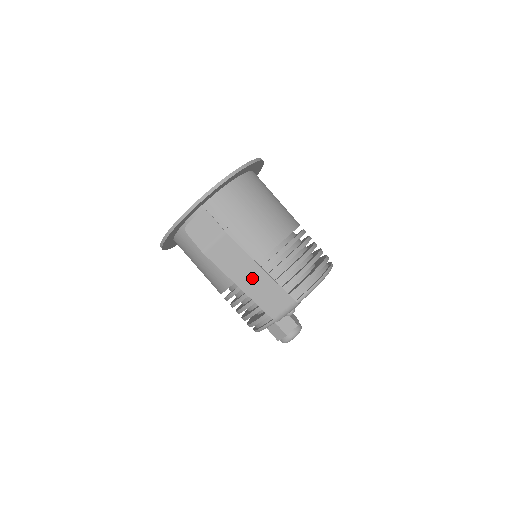
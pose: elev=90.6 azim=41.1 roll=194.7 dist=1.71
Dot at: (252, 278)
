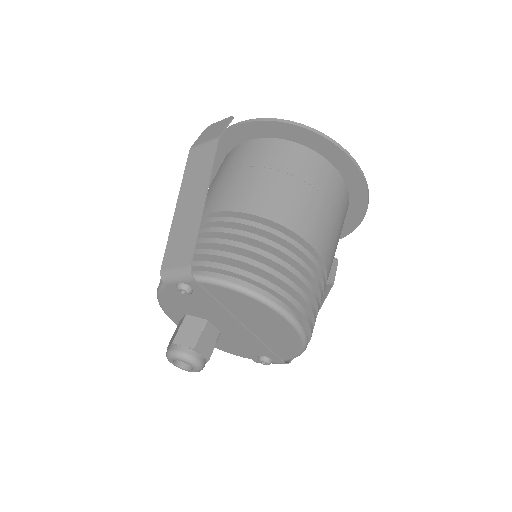
Dot at: (191, 204)
